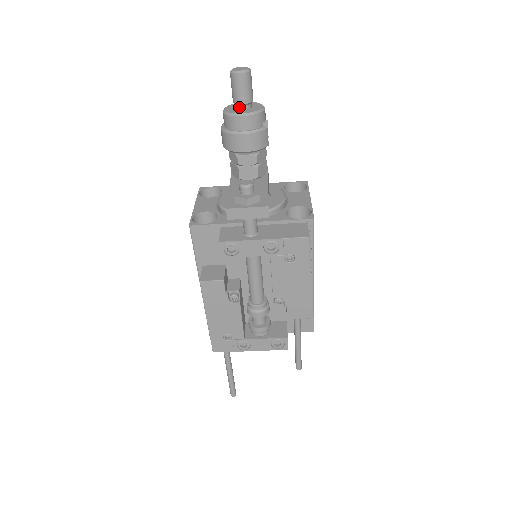
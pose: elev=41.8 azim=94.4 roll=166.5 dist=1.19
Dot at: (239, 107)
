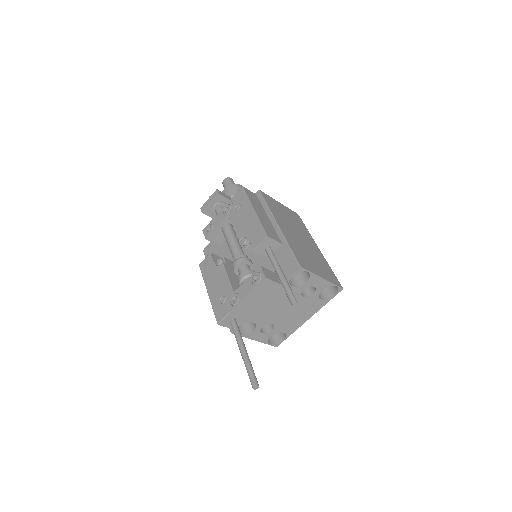
Dot at: occluded
